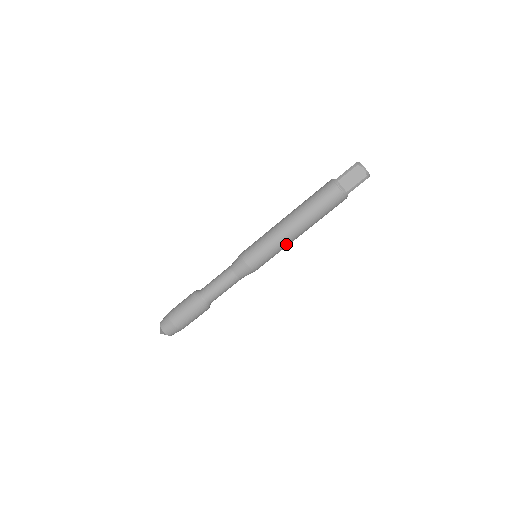
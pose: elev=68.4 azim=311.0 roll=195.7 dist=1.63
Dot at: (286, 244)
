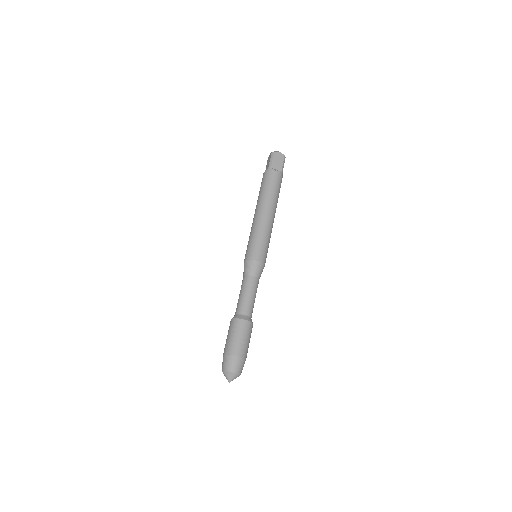
Dot at: (259, 225)
